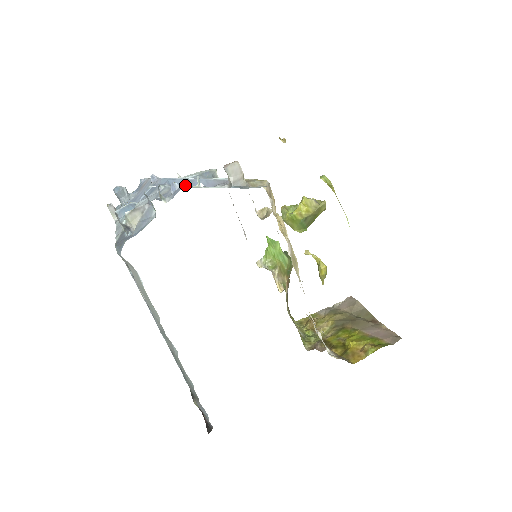
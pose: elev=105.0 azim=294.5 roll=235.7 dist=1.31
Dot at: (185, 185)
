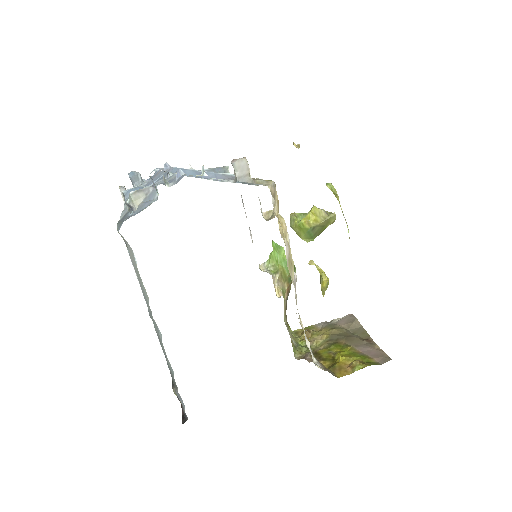
Dot at: (194, 176)
